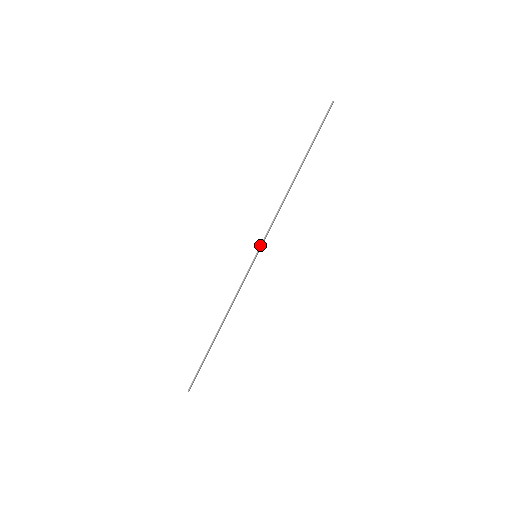
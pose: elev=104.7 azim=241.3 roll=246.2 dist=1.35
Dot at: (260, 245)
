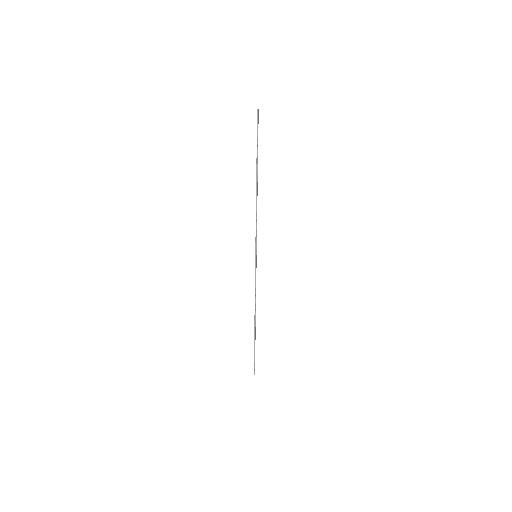
Dot at: (255, 247)
